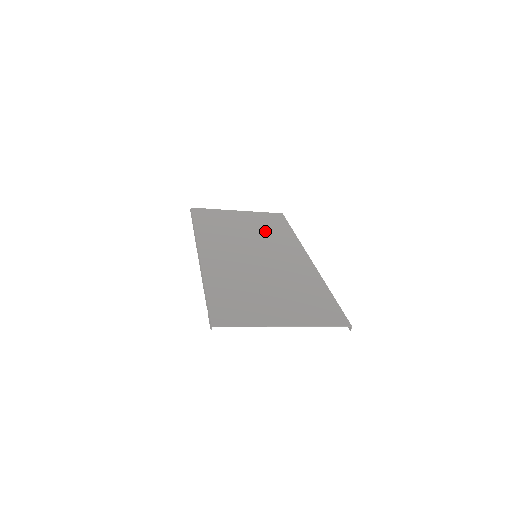
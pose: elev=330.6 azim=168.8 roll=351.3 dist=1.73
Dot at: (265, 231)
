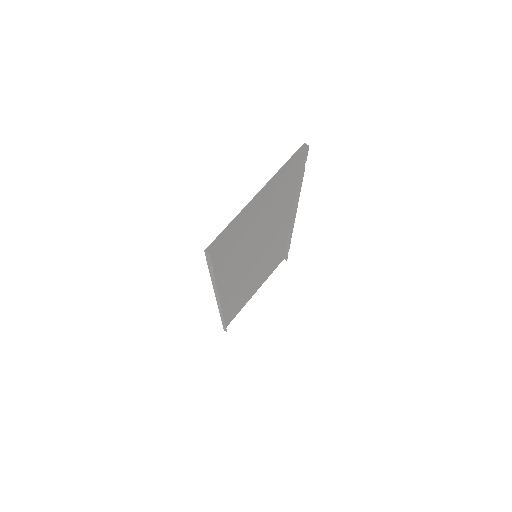
Dot at: (268, 262)
